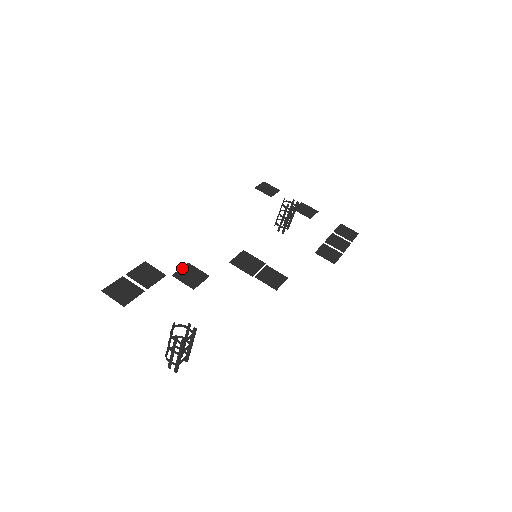
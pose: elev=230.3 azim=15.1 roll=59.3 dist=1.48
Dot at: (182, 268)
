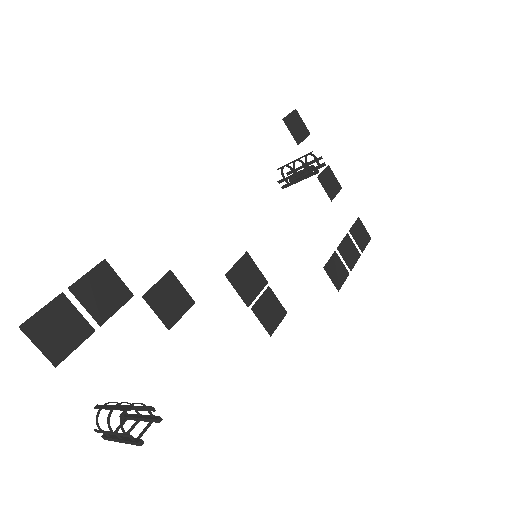
Dot at: (160, 281)
